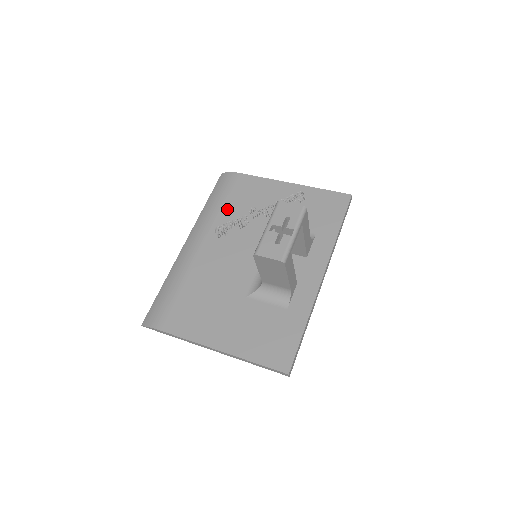
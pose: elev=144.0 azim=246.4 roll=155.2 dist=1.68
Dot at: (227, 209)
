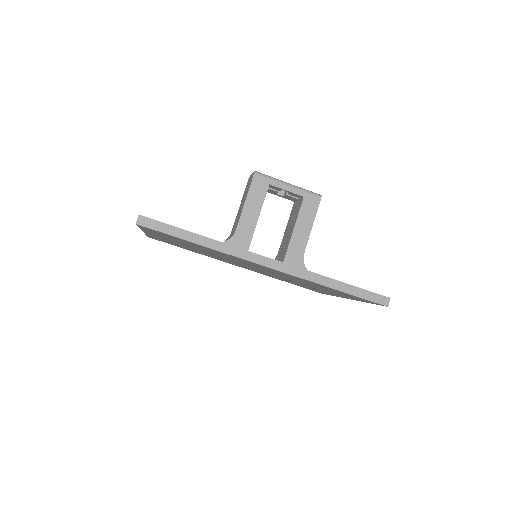
Dot at: occluded
